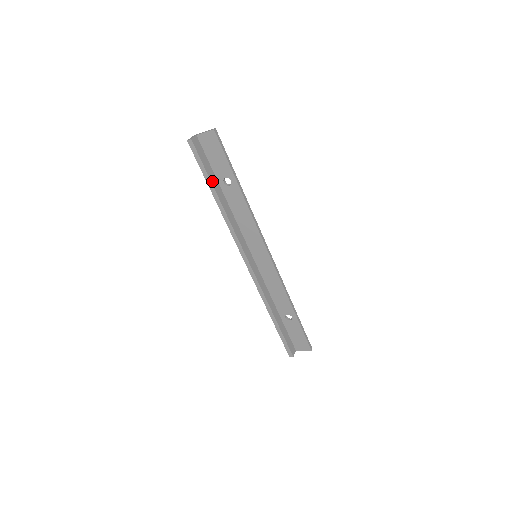
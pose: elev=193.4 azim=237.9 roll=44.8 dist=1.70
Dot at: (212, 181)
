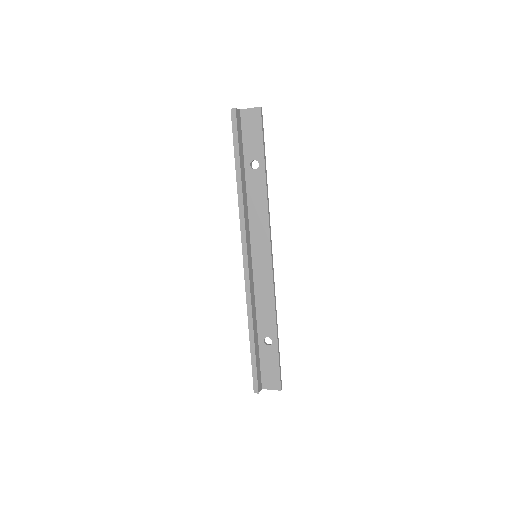
Dot at: (240, 158)
